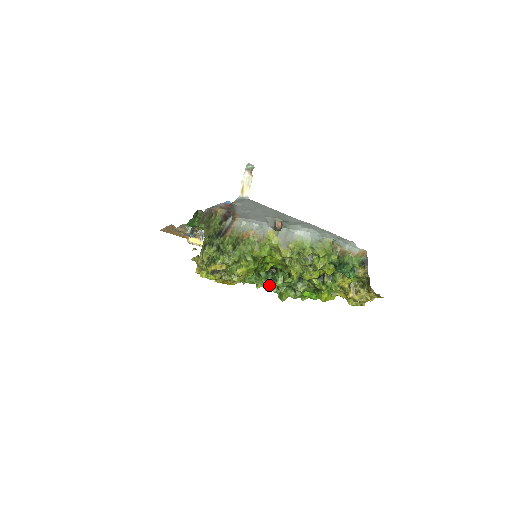
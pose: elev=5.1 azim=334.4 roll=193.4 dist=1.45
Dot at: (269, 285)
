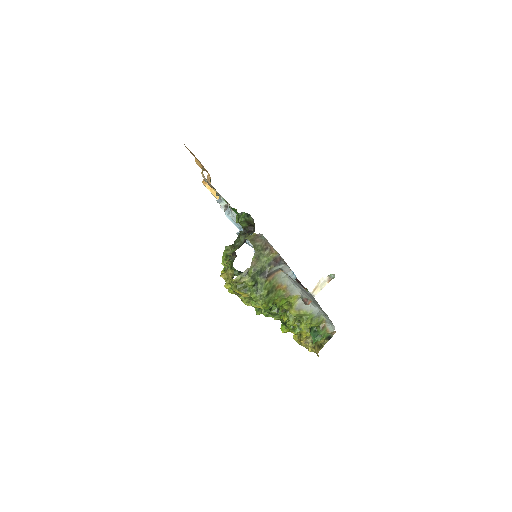
Dot at: occluded
